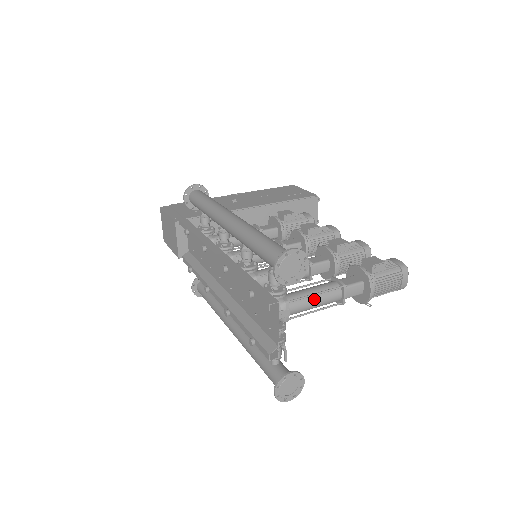
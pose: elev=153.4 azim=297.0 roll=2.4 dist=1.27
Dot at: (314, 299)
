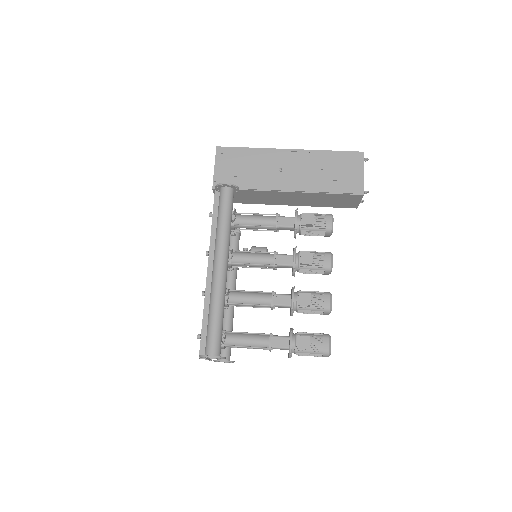
Dot at: (246, 347)
